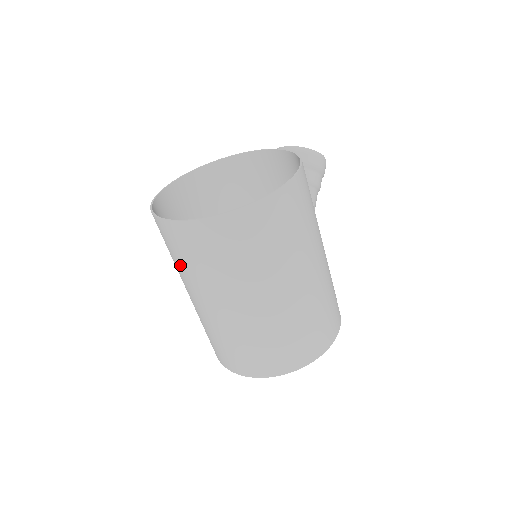
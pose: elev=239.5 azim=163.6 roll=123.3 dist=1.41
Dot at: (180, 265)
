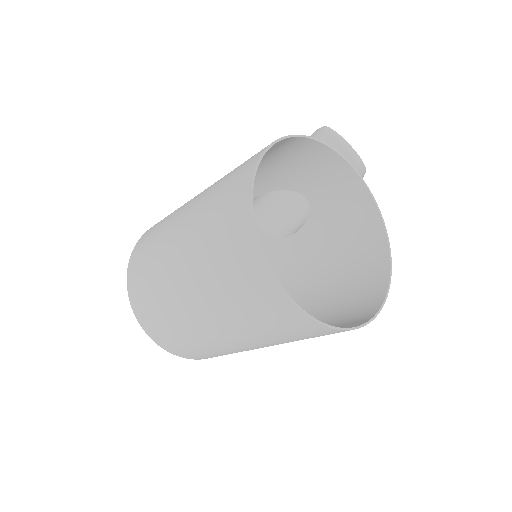
Dot at: (228, 296)
